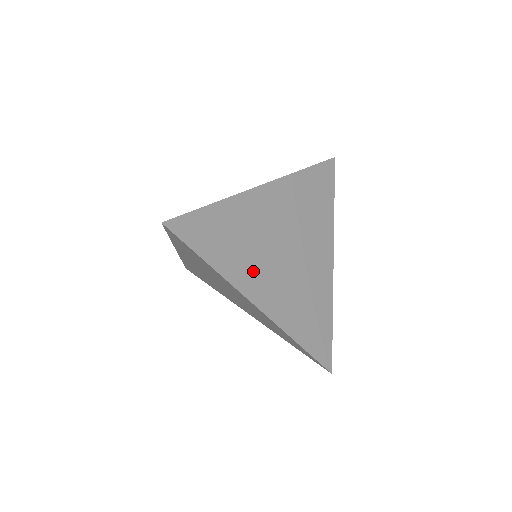
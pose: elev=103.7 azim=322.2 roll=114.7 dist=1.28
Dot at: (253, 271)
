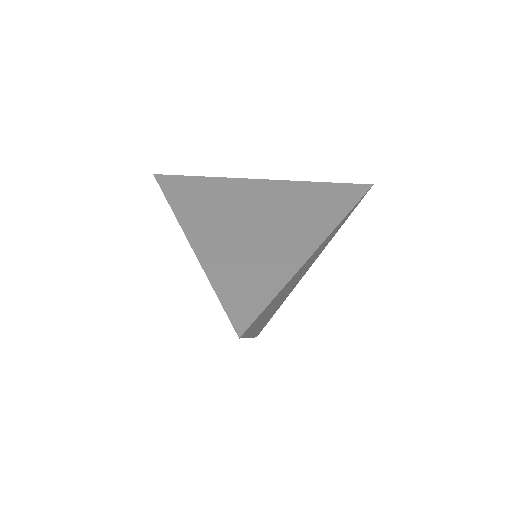
Dot at: (265, 317)
